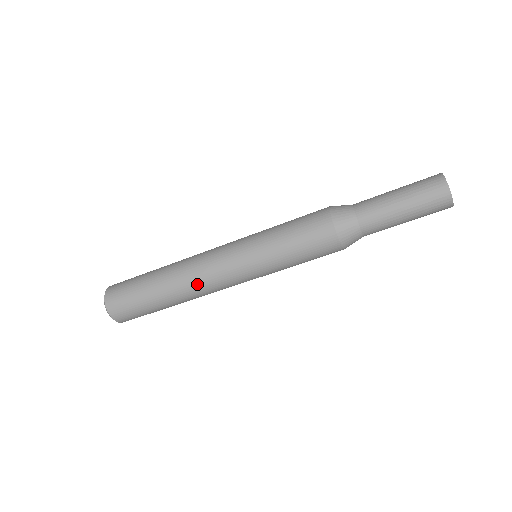
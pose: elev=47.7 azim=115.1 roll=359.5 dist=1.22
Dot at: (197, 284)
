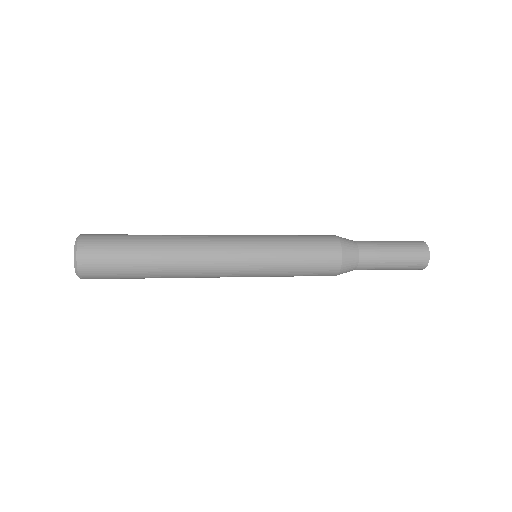
Dot at: (196, 273)
